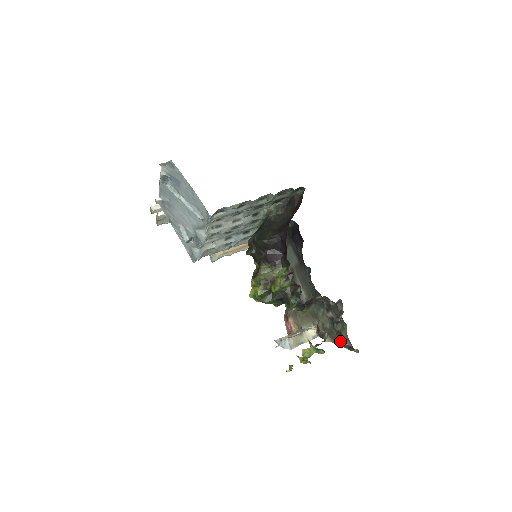
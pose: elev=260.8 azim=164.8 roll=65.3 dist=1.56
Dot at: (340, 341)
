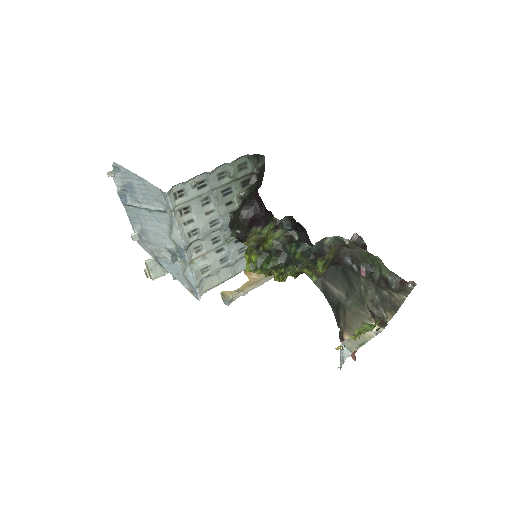
Dot at: (395, 299)
